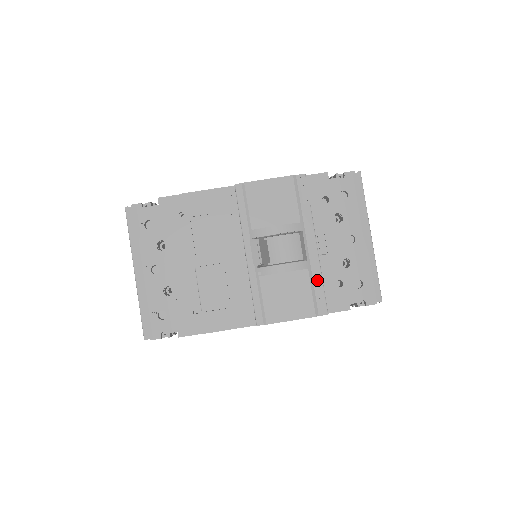
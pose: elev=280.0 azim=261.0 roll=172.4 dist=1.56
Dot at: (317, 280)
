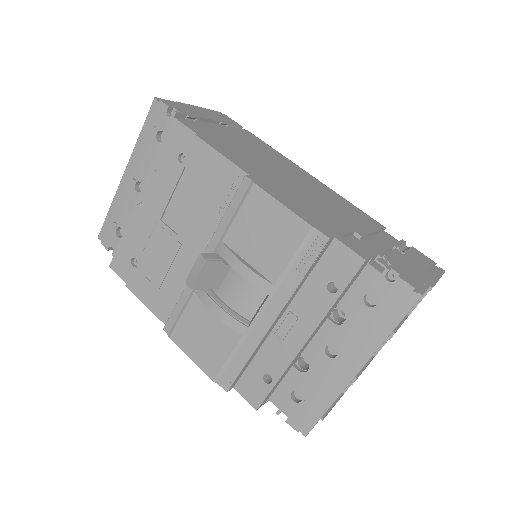
Dot at: (243, 354)
